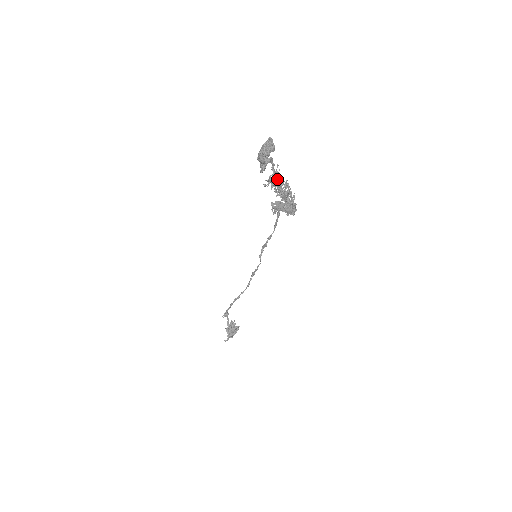
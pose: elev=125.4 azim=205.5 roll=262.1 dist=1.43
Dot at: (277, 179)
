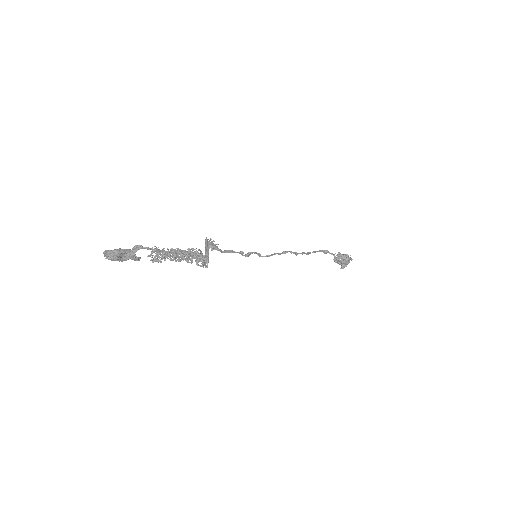
Dot at: (162, 252)
